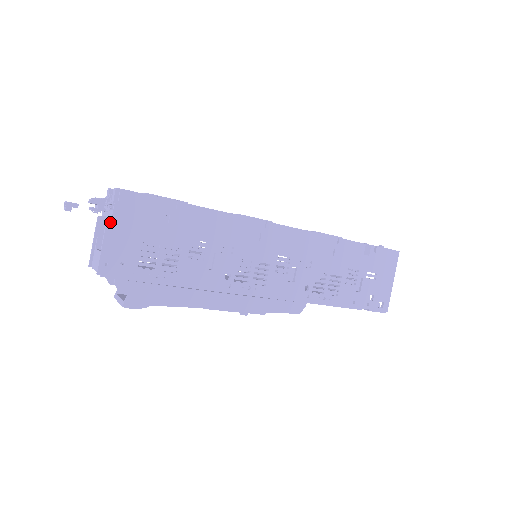
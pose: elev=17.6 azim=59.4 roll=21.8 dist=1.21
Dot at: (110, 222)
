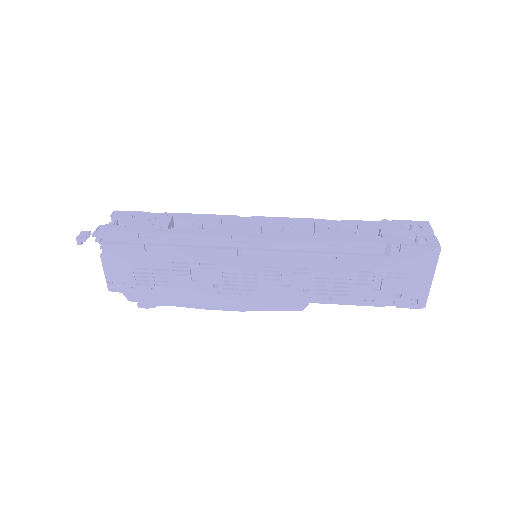
Dot at: (103, 257)
